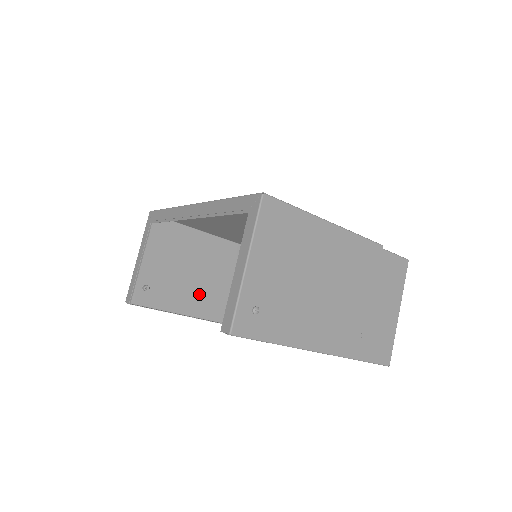
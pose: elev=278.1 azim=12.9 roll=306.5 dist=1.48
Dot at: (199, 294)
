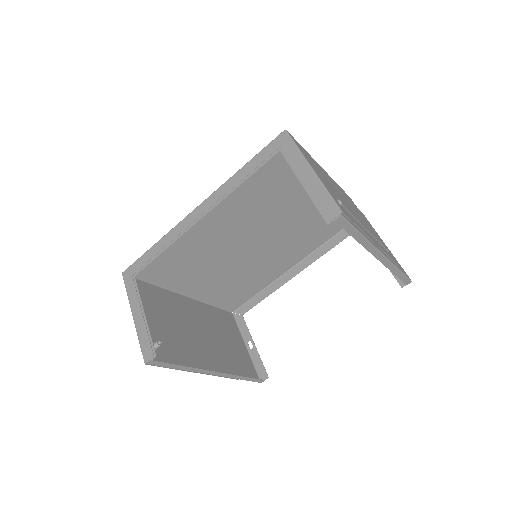
Dot at: (200, 350)
